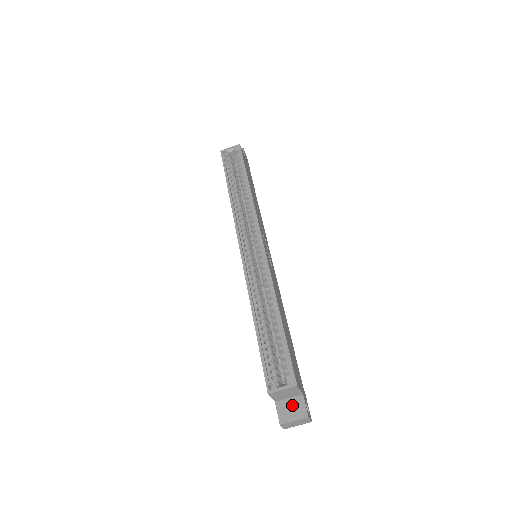
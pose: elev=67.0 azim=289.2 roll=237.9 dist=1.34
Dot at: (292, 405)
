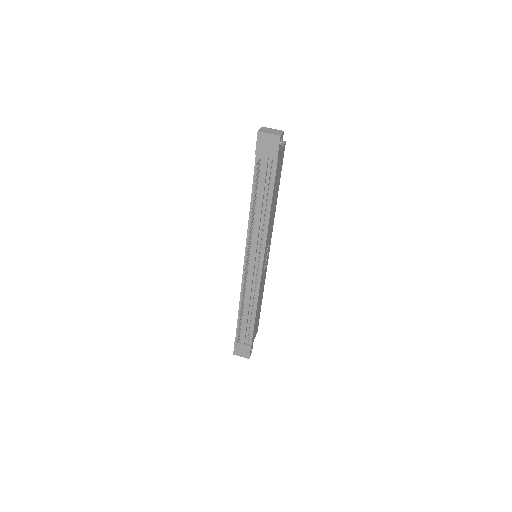
Dot at: occluded
